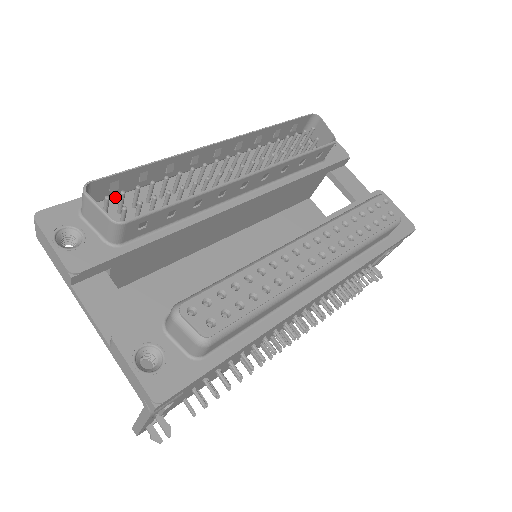
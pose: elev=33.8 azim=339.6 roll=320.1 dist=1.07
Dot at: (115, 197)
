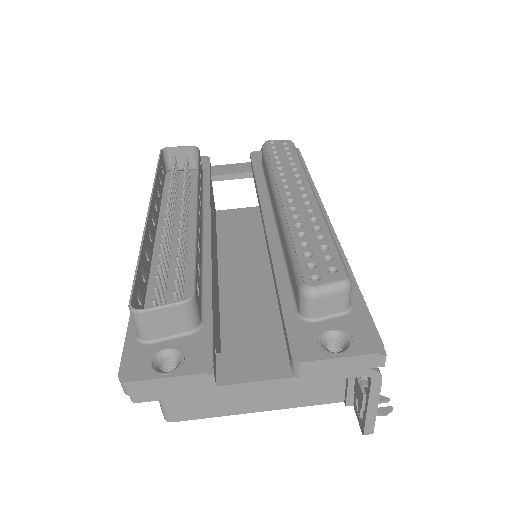
Dot at: occluded
